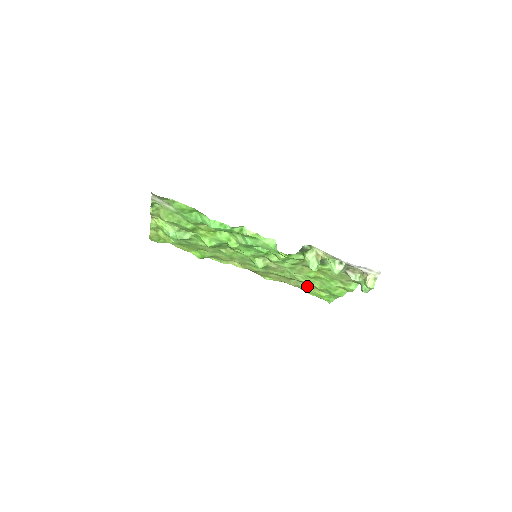
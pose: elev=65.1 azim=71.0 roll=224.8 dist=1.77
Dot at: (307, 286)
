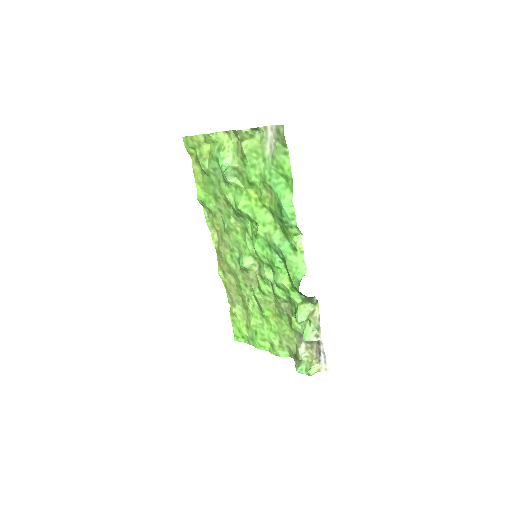
Dot at: (241, 312)
